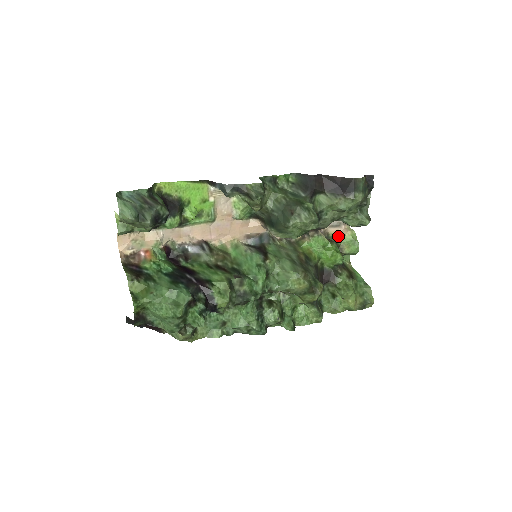
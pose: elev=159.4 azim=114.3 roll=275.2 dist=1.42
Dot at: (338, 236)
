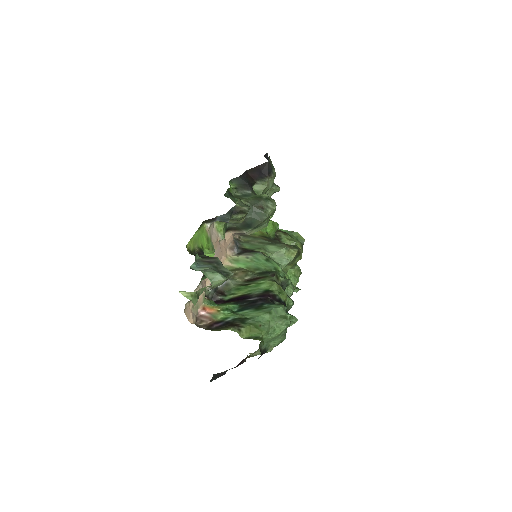
Dot at: occluded
